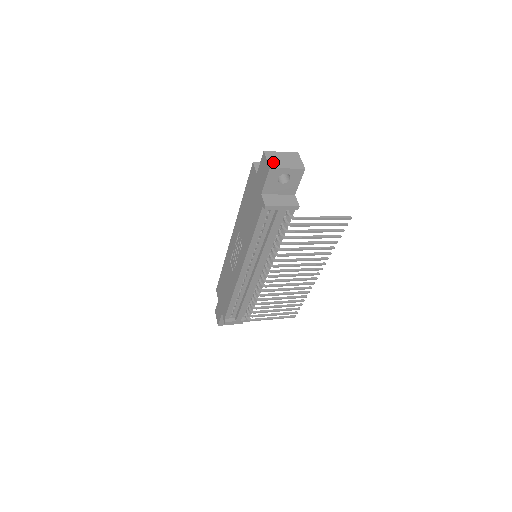
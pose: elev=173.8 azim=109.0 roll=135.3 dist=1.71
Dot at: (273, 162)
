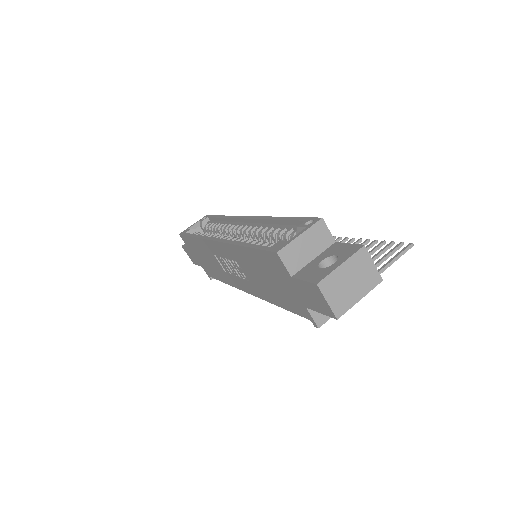
Dot at: (338, 302)
